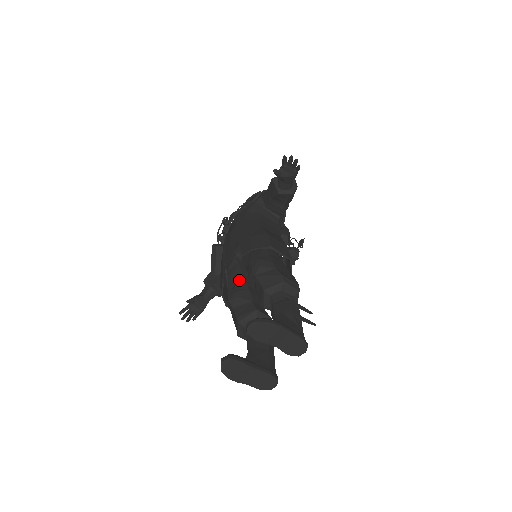
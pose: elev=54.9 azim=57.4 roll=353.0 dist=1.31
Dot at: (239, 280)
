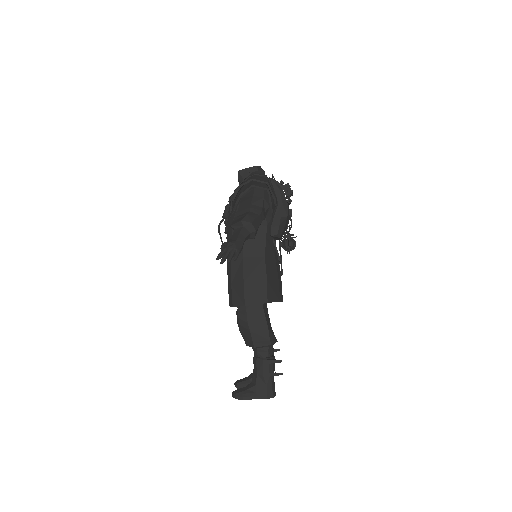
Dot at: occluded
